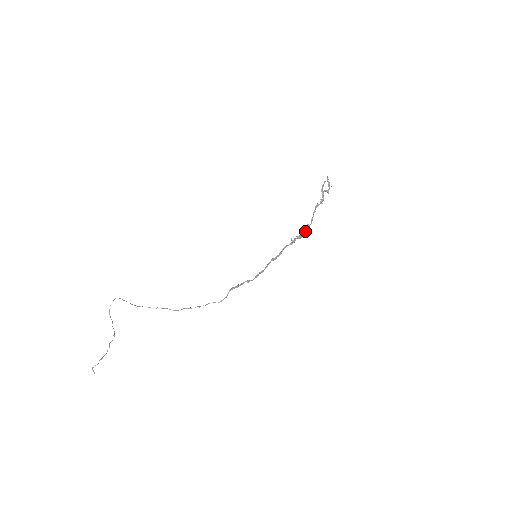
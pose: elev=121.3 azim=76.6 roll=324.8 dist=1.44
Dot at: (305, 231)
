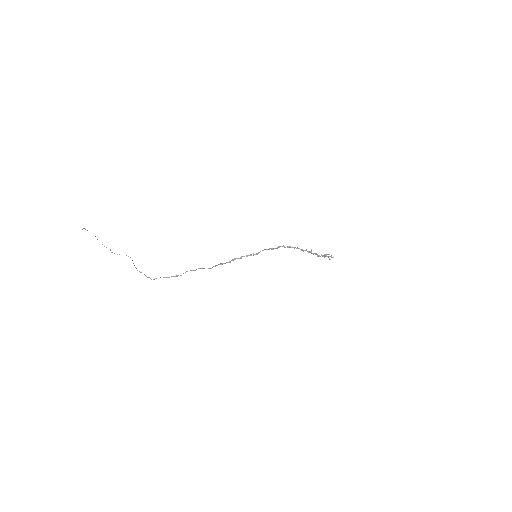
Dot at: occluded
